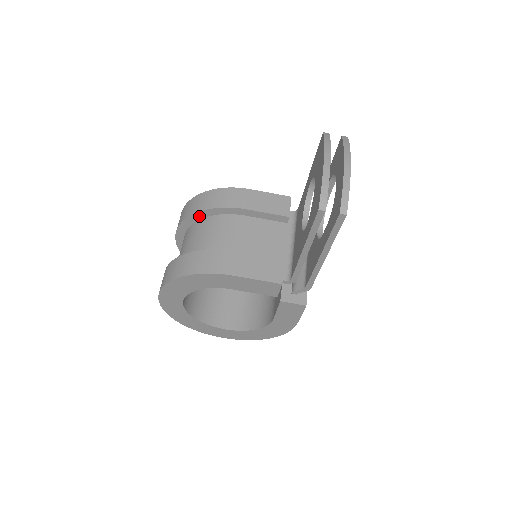
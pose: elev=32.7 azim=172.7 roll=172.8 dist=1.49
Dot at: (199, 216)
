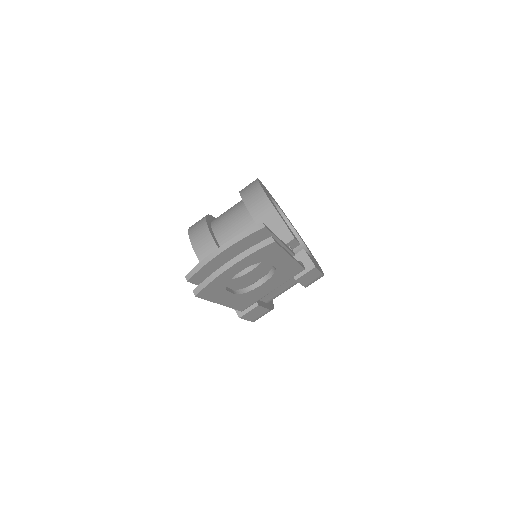
Dot at: occluded
